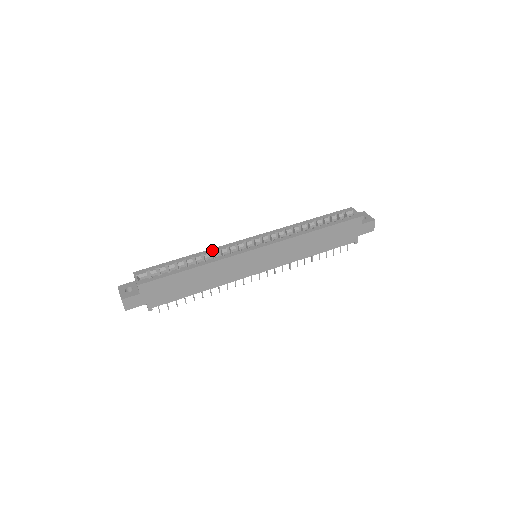
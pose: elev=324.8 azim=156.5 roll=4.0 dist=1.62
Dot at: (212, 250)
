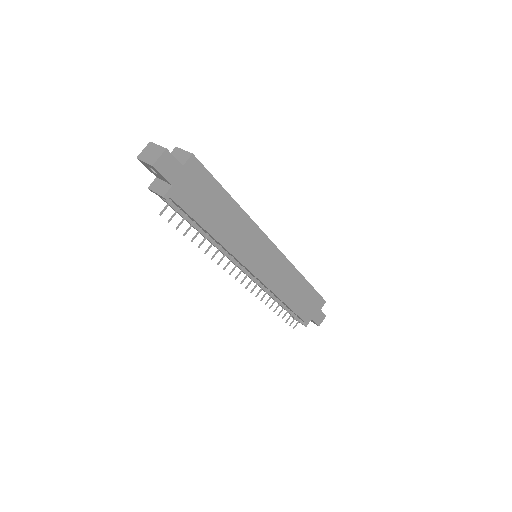
Dot at: occluded
